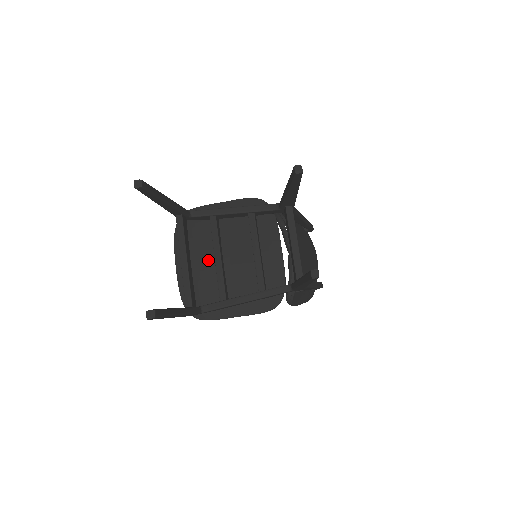
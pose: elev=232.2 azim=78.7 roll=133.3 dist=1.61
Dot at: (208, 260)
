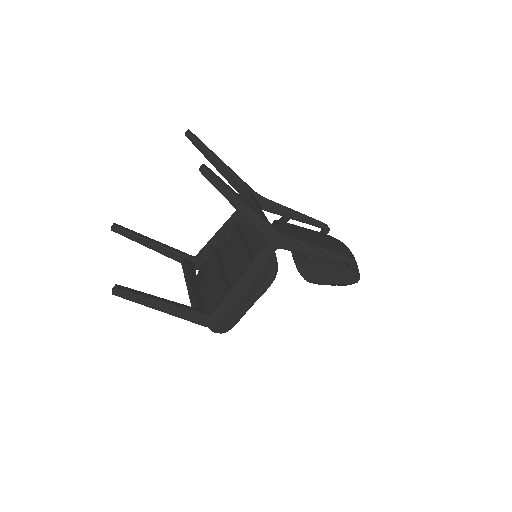
Dot at: (216, 280)
